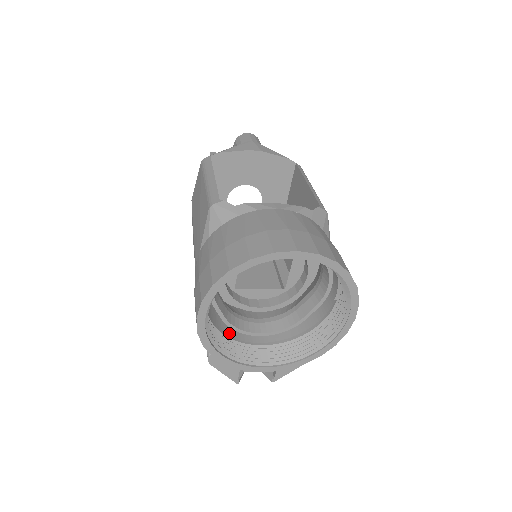
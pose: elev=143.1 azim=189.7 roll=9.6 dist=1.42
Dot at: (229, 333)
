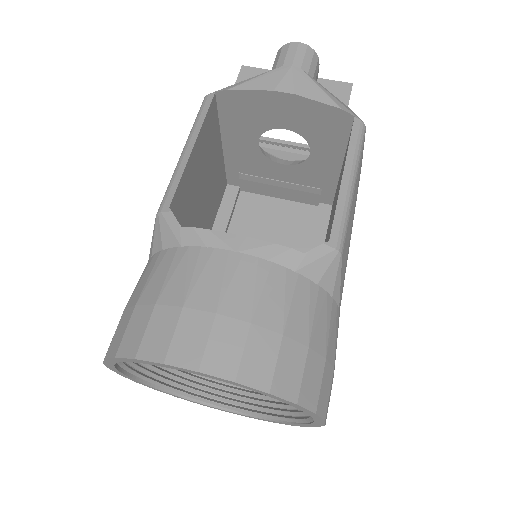
Dot at: occluded
